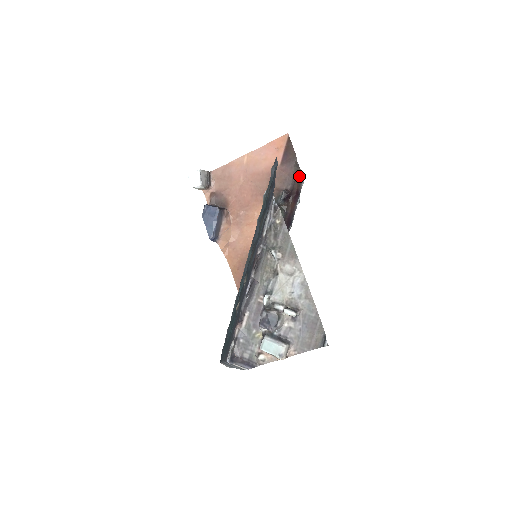
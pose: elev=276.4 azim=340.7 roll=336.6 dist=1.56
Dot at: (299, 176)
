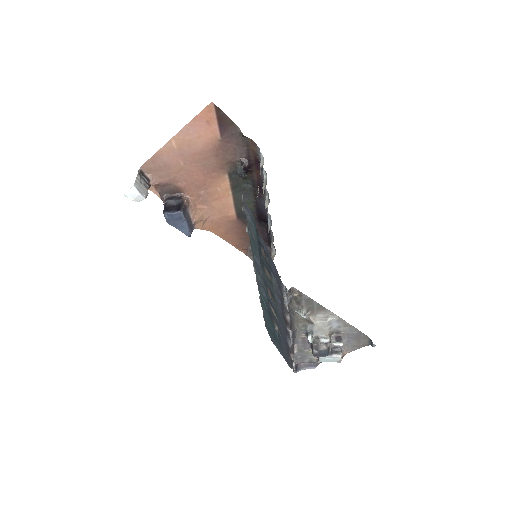
Dot at: (251, 145)
